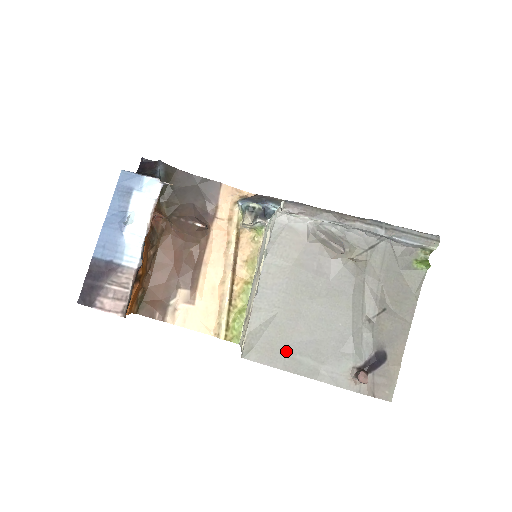
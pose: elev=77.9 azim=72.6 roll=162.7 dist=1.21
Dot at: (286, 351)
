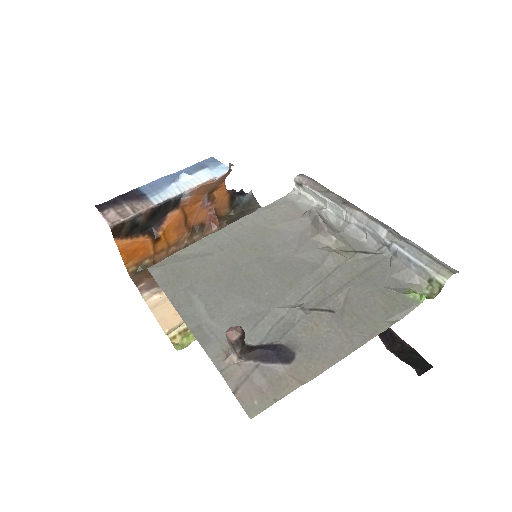
Dot at: (189, 285)
